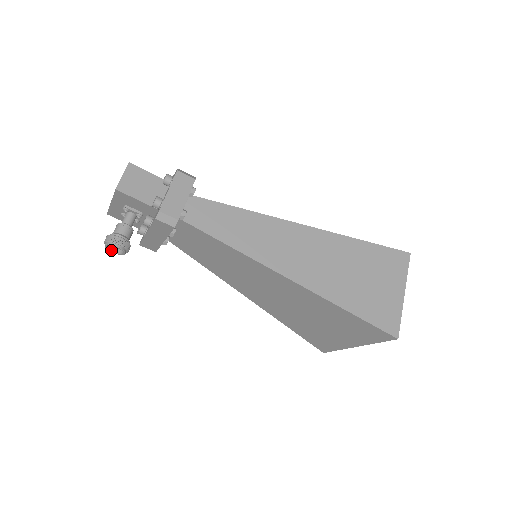
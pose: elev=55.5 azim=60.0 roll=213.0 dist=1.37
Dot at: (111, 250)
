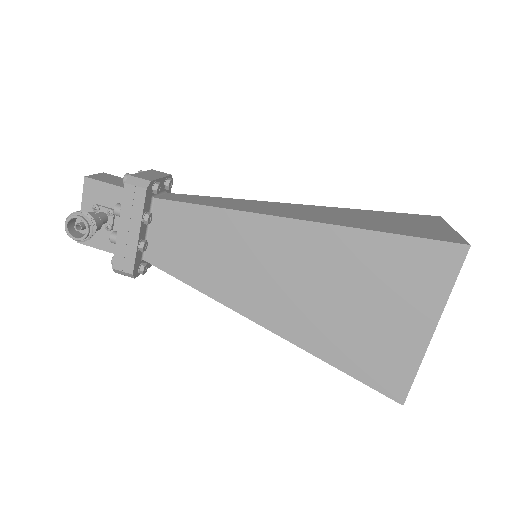
Dot at: (72, 236)
